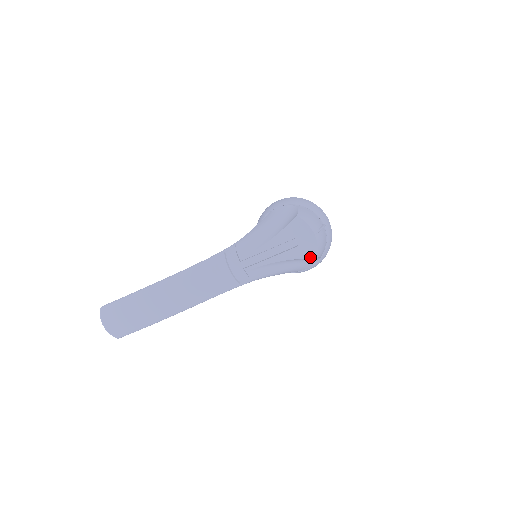
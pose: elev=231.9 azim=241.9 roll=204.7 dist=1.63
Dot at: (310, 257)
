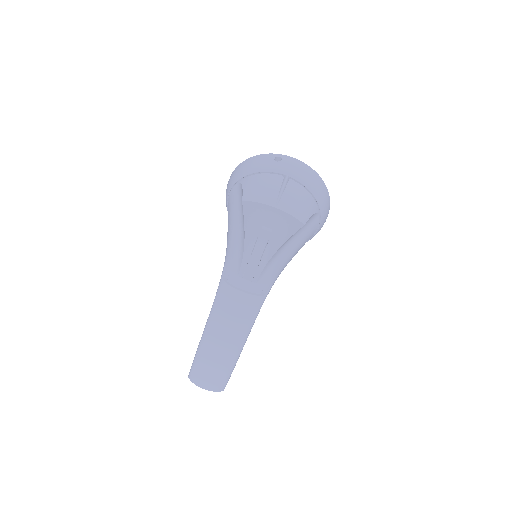
Dot at: (297, 229)
